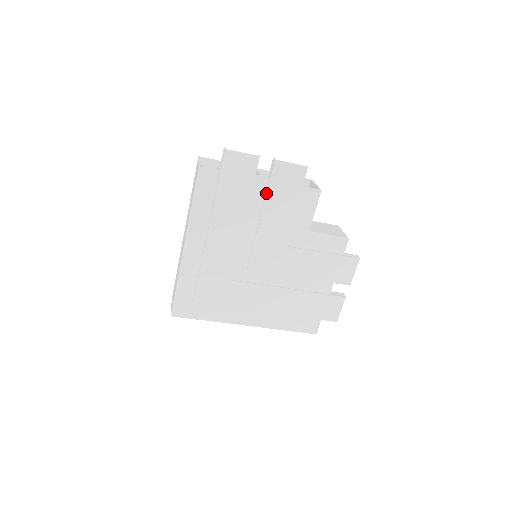
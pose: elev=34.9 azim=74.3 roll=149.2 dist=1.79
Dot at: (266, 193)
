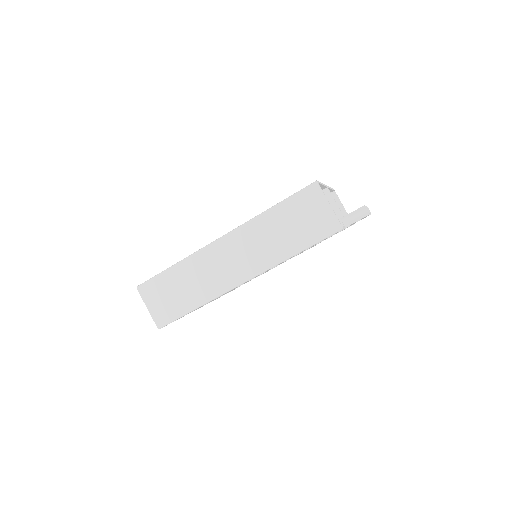
Dot at: occluded
